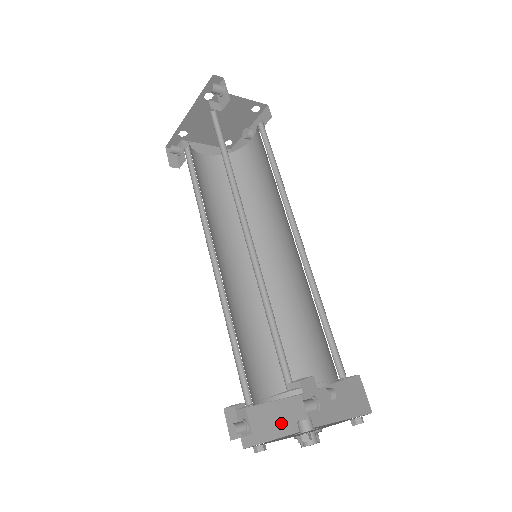
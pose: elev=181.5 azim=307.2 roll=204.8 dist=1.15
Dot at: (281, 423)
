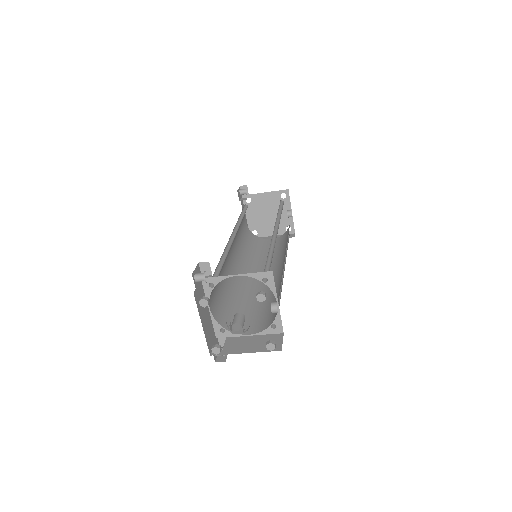
Dot at: (253, 346)
